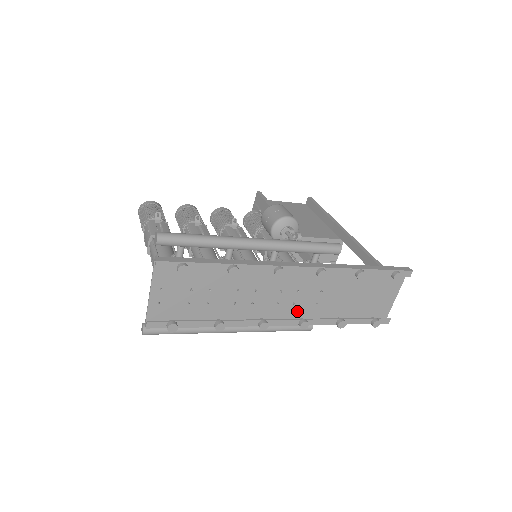
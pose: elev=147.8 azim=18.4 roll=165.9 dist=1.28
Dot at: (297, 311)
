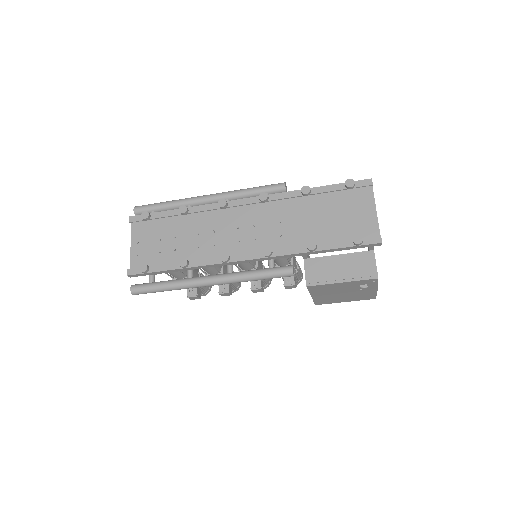
Dot at: (263, 248)
